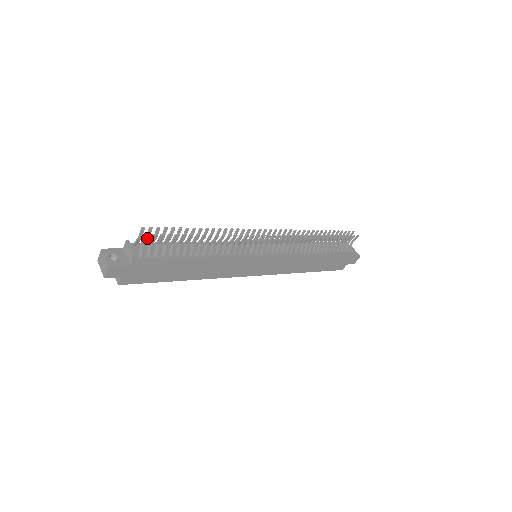
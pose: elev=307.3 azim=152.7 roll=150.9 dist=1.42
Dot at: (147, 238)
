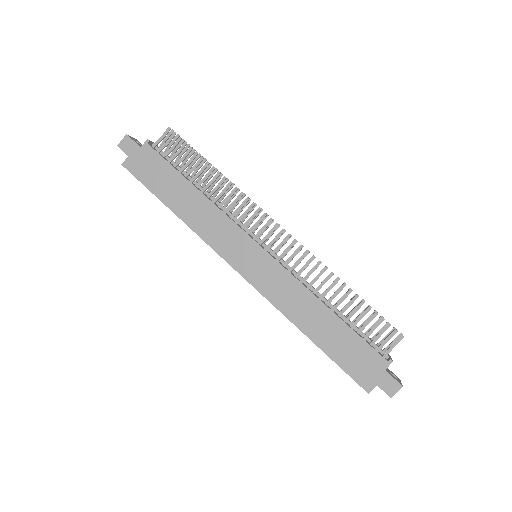
Dot at: (170, 144)
